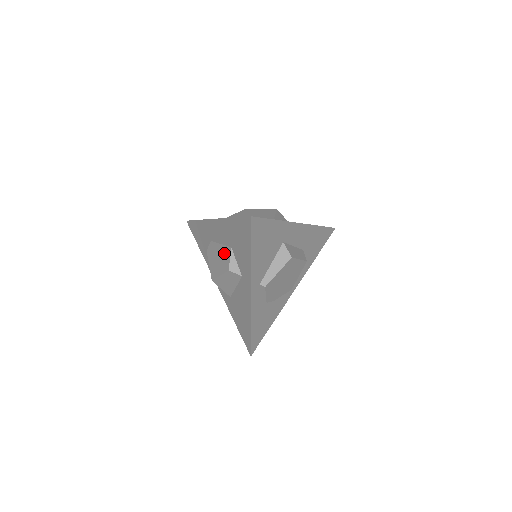
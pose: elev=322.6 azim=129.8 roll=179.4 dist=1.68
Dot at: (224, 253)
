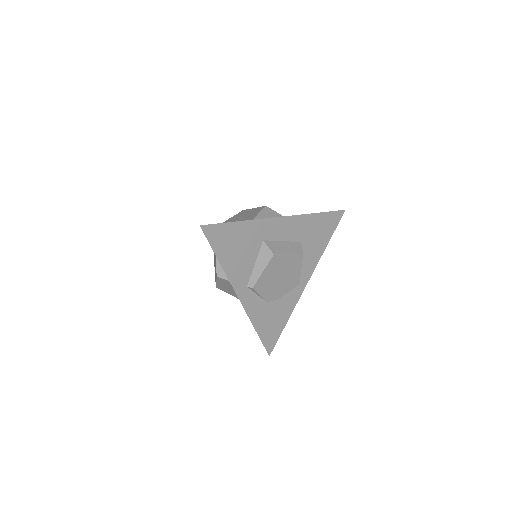
Dot at: (215, 260)
